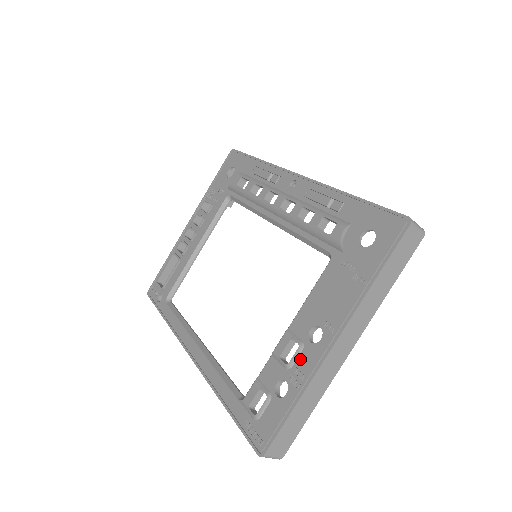
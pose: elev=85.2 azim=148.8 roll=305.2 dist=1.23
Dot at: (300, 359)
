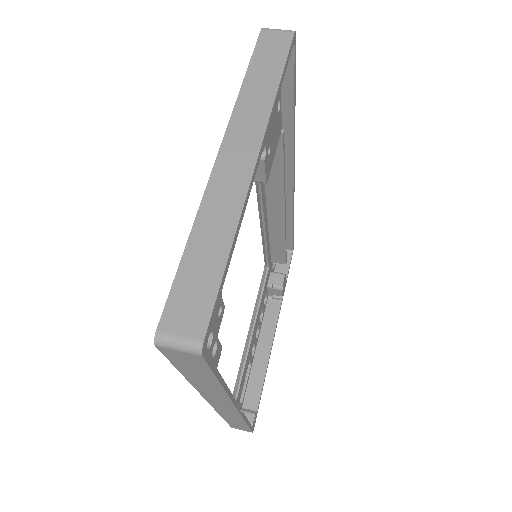
Dot at: occluded
